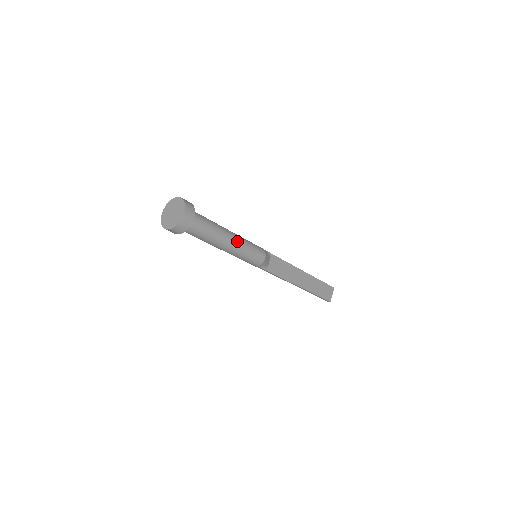
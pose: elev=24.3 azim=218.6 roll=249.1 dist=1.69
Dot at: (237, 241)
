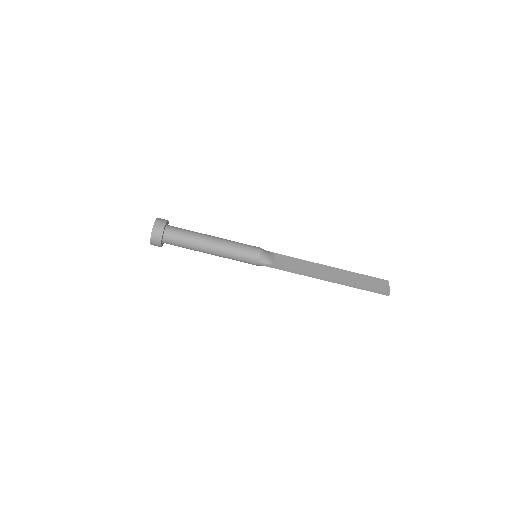
Dot at: (221, 240)
